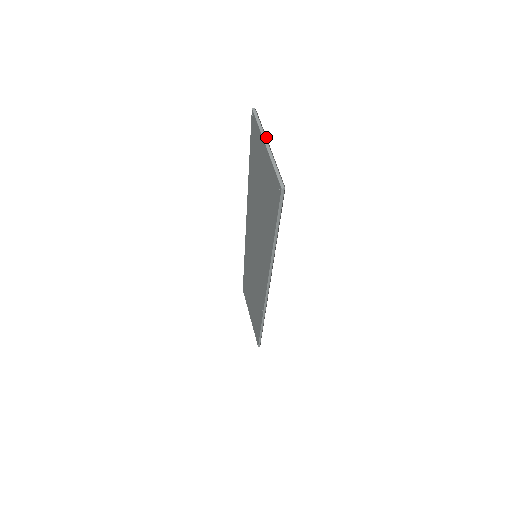
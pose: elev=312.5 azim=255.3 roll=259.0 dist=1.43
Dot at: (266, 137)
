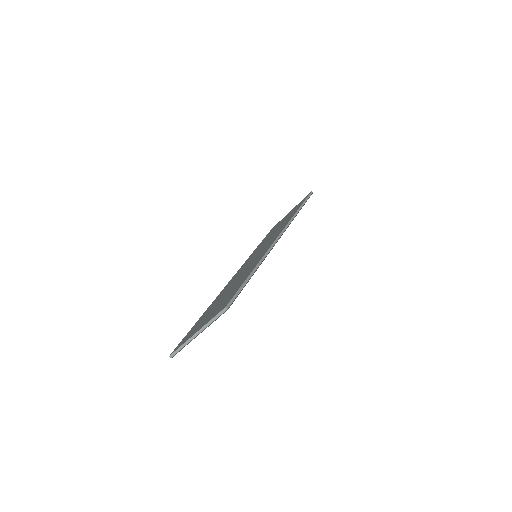
Dot at: occluded
